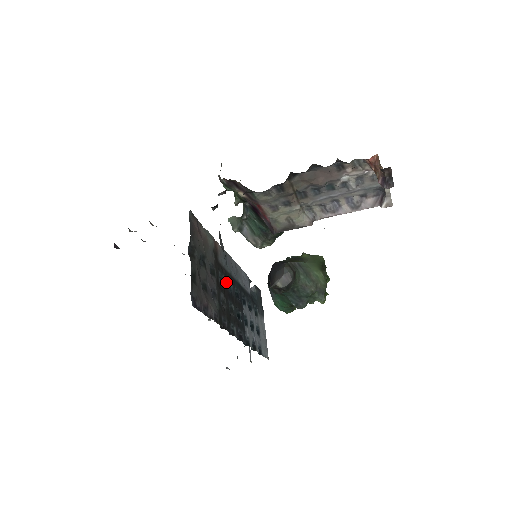
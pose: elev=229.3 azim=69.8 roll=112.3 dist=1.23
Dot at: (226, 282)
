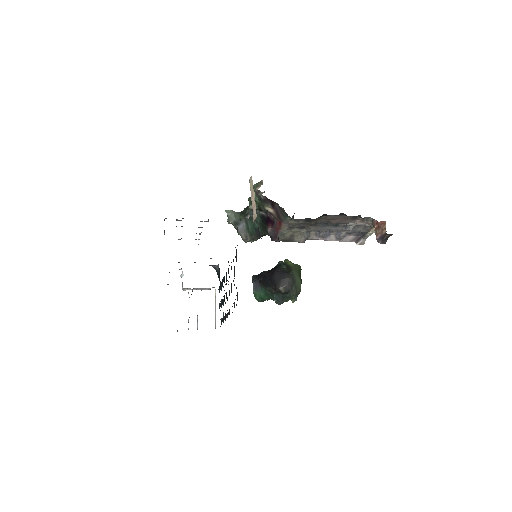
Dot at: occluded
